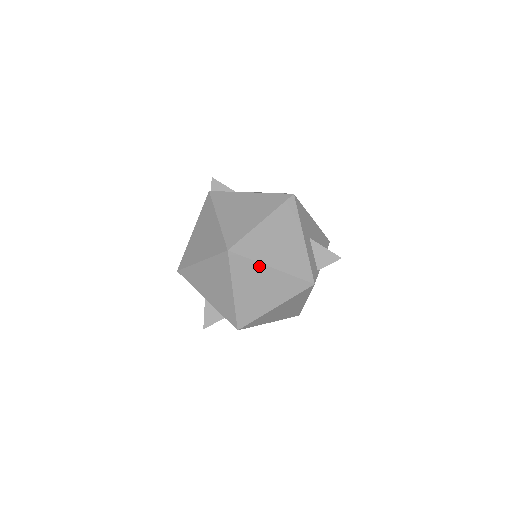
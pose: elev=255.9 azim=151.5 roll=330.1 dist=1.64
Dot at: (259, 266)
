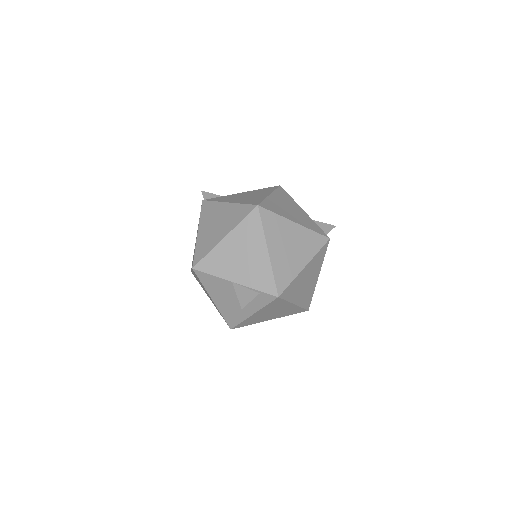
Dot at: (285, 221)
